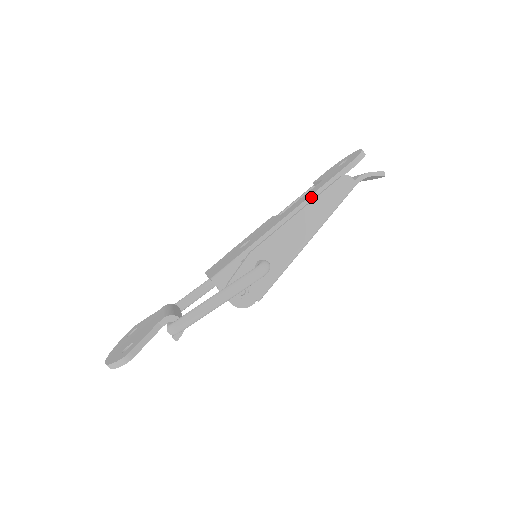
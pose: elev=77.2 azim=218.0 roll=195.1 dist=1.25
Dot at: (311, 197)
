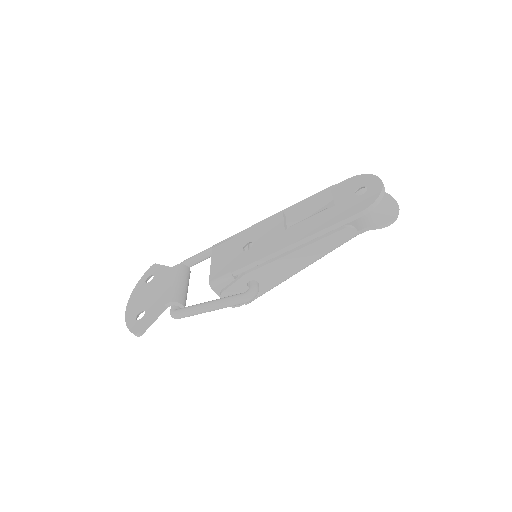
Dot at: (312, 236)
